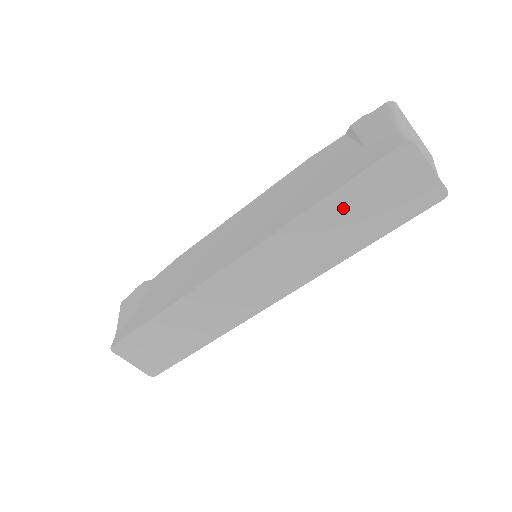
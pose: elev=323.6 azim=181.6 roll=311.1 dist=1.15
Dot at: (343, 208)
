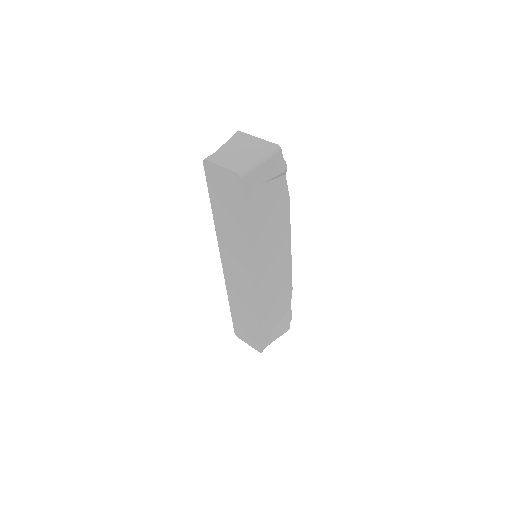
Dot at: (220, 210)
